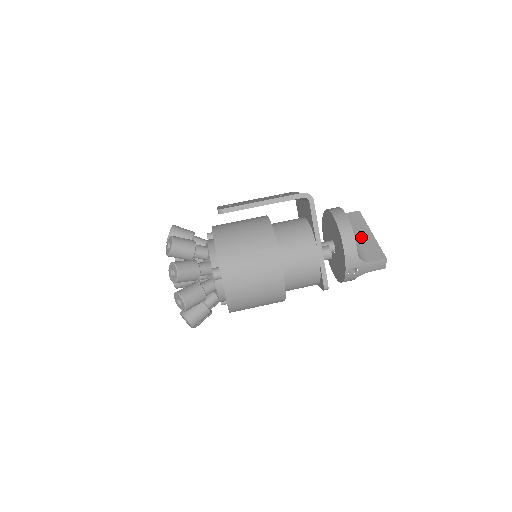
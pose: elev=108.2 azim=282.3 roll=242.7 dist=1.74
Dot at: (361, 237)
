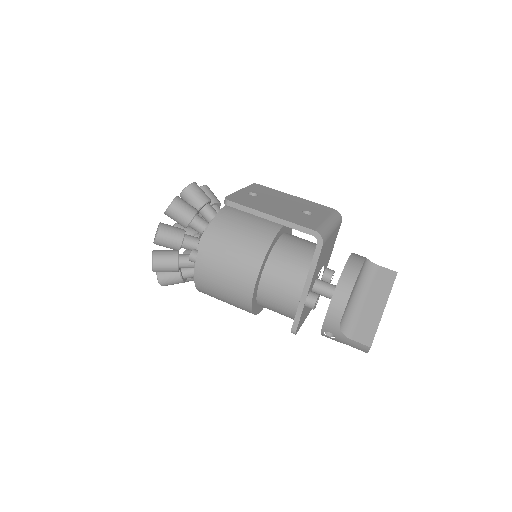
Dot at: (369, 305)
